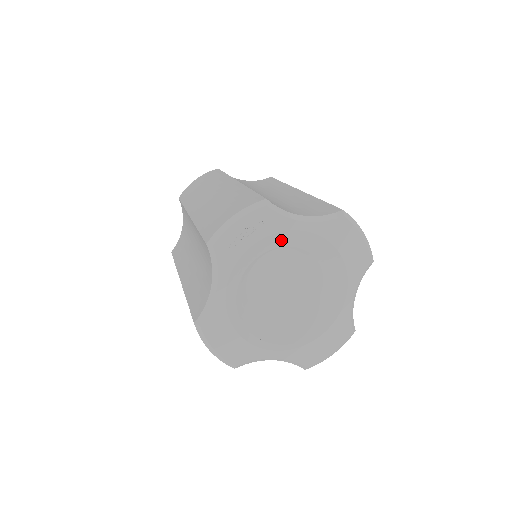
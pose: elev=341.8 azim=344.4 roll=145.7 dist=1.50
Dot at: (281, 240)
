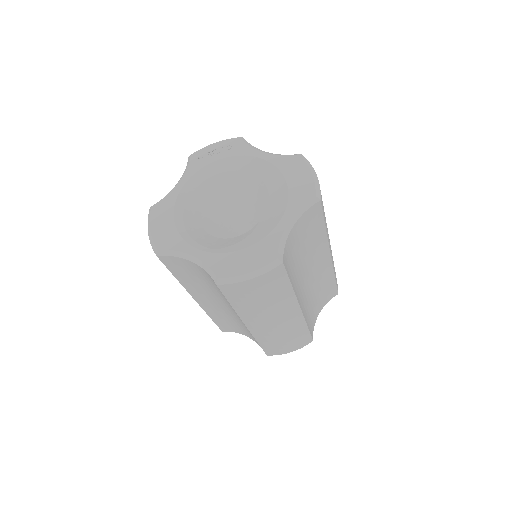
Dot at: (242, 164)
